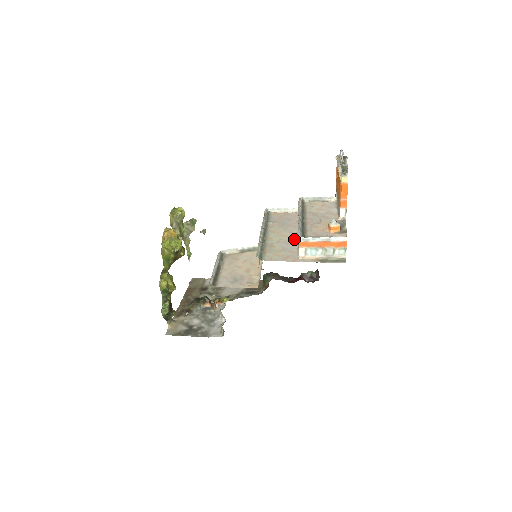
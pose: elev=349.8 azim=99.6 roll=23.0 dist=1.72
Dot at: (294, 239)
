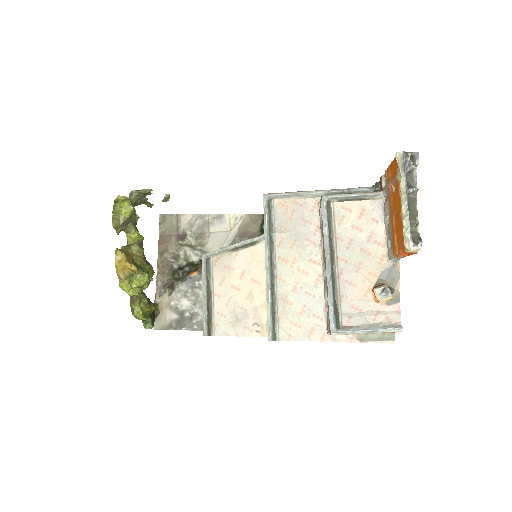
Dot at: (317, 282)
